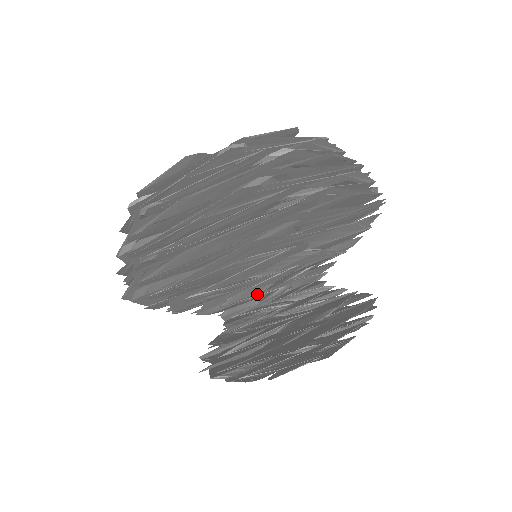
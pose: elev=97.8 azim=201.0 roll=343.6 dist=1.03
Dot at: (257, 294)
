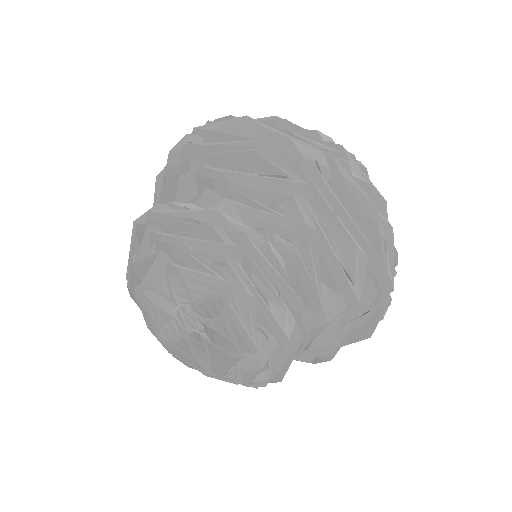
Dot at: occluded
